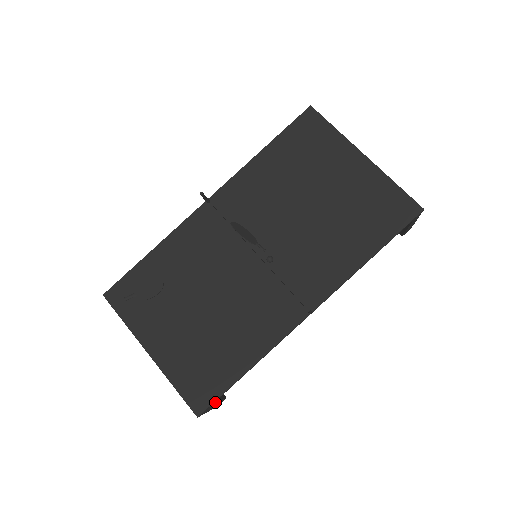
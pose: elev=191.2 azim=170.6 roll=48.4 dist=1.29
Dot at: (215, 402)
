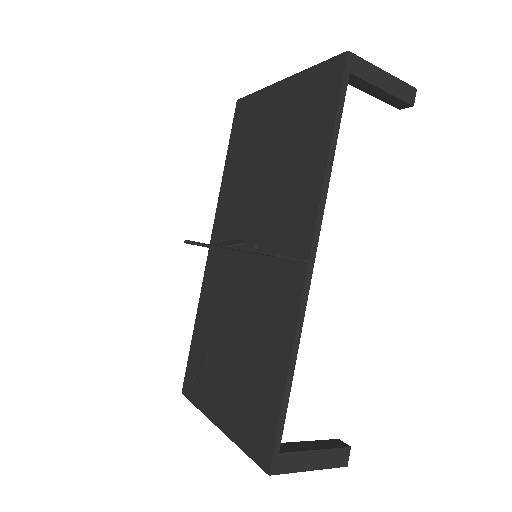
Dot at: (302, 450)
